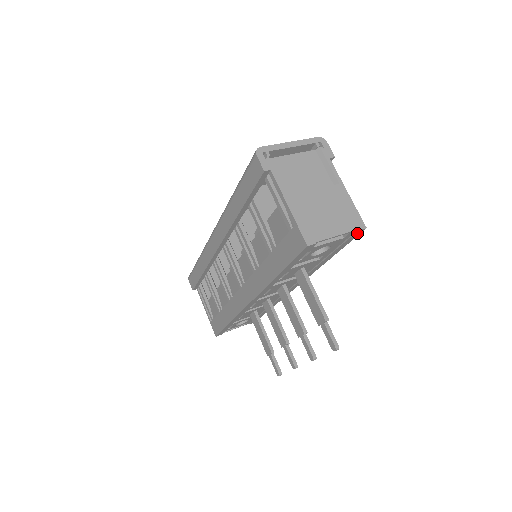
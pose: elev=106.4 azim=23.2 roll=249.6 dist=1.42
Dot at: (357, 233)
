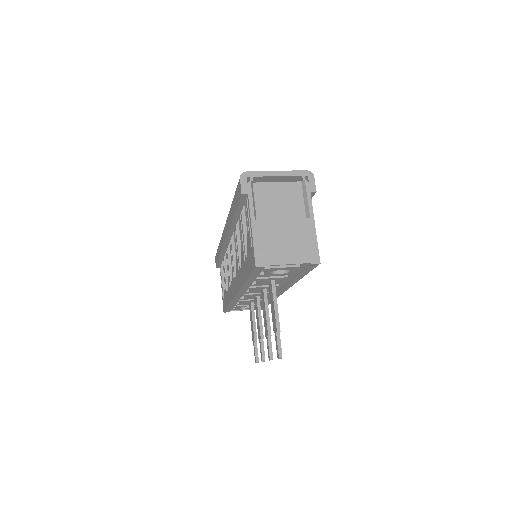
Dot at: (313, 265)
